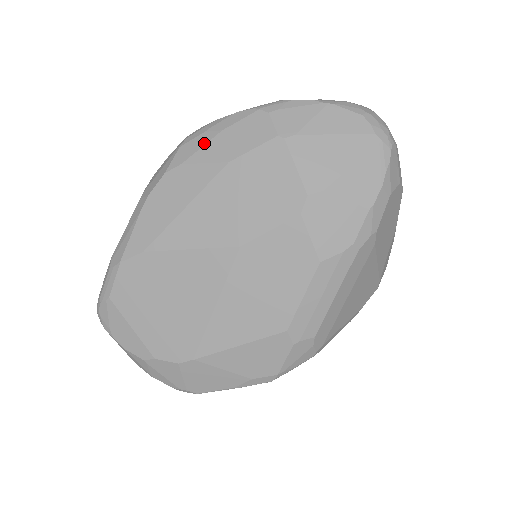
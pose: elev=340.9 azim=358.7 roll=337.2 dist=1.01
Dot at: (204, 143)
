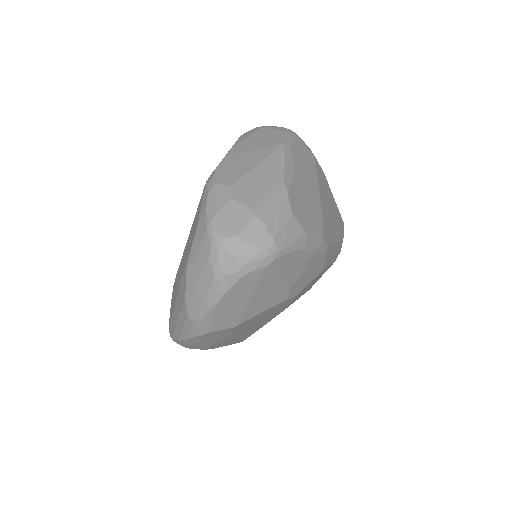
Dot at: occluded
